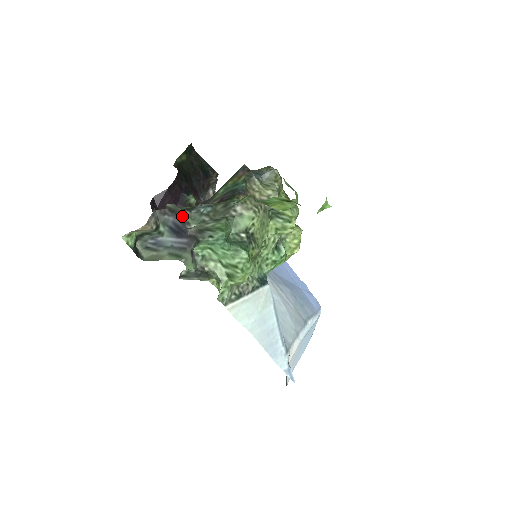
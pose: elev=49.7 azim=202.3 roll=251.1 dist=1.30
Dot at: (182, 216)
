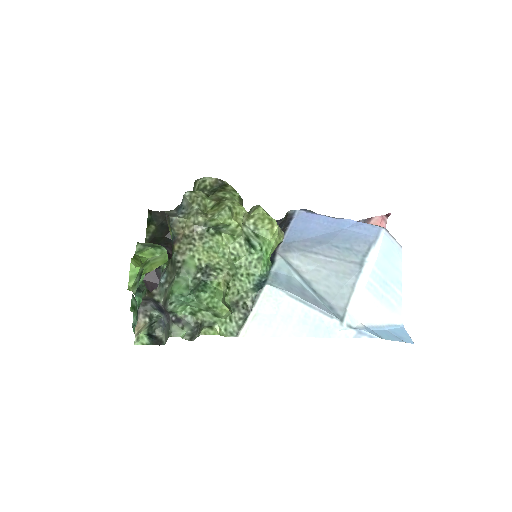
Dot at: (152, 299)
